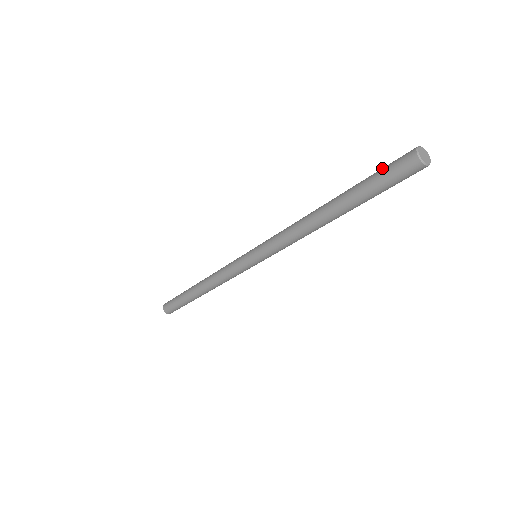
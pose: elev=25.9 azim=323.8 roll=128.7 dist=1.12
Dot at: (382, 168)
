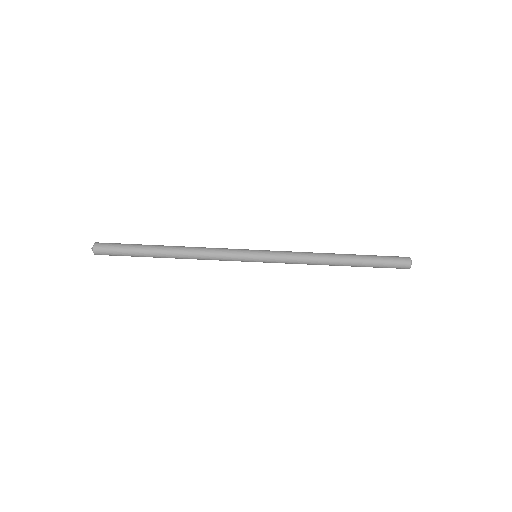
Dot at: (388, 259)
